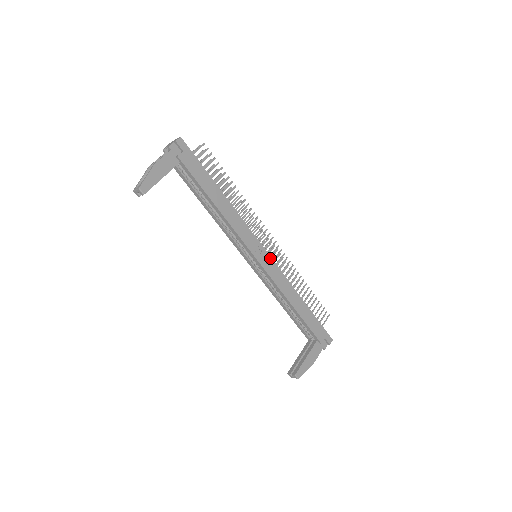
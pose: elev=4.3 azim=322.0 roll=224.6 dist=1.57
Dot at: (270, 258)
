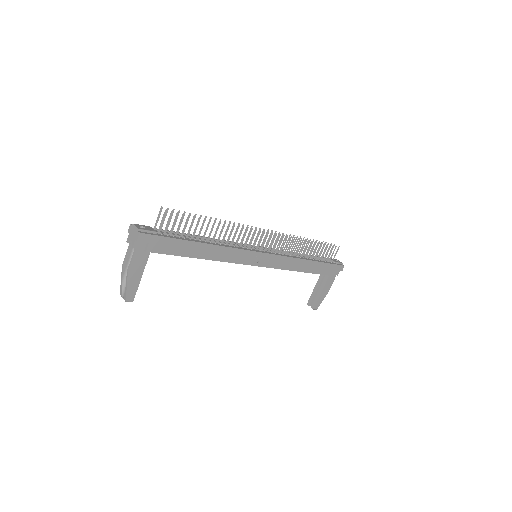
Dot at: (270, 255)
